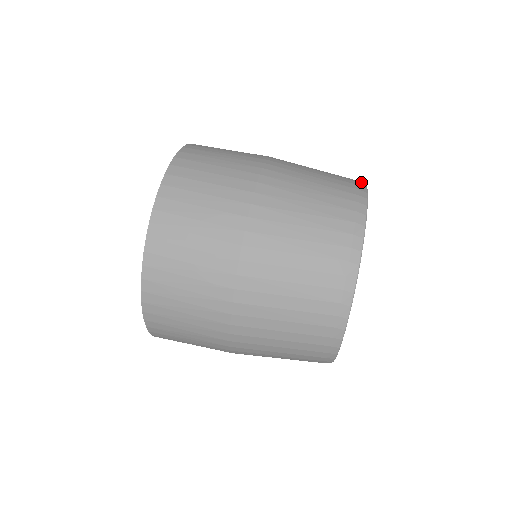
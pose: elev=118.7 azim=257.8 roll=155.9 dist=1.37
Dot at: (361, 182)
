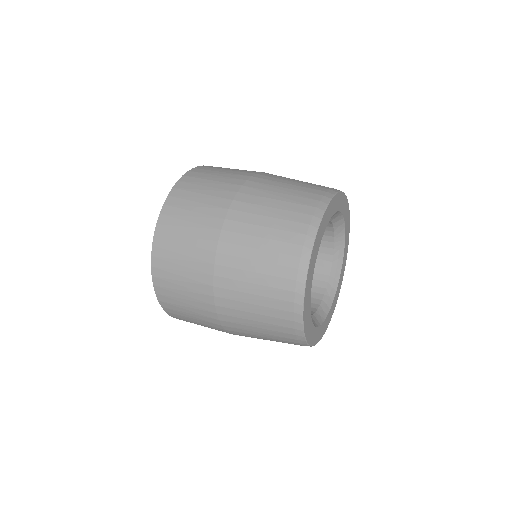
Dot at: occluded
